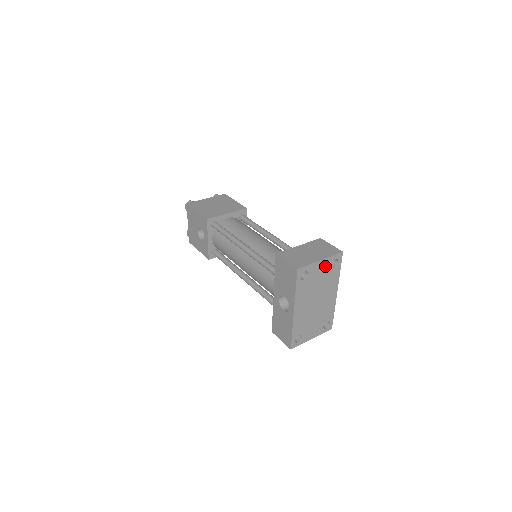
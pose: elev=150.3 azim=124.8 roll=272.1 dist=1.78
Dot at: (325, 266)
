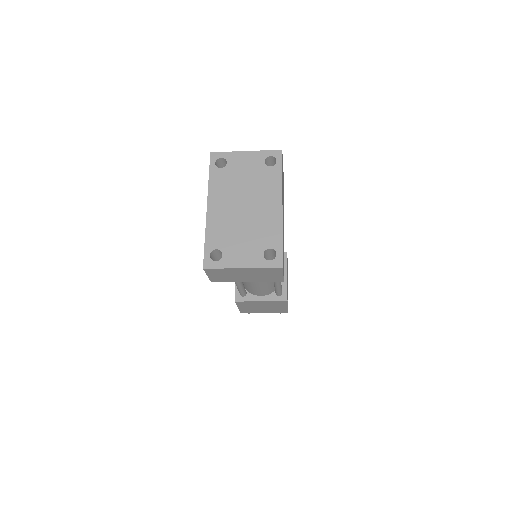
Dot at: (254, 161)
